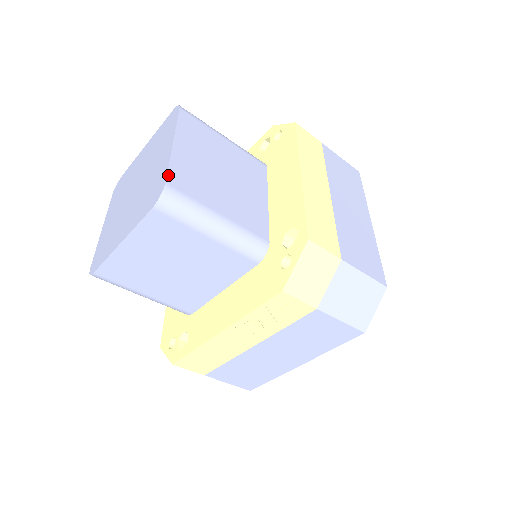
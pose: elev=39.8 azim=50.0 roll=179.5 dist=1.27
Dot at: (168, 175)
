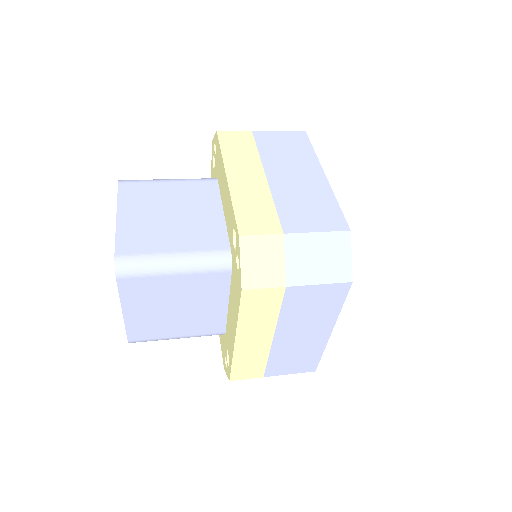
Dot at: (128, 336)
